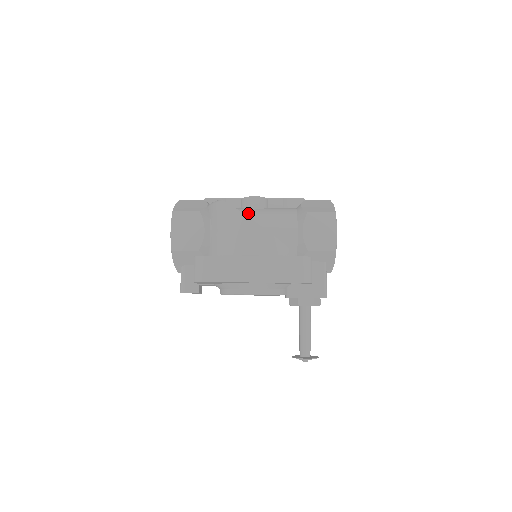
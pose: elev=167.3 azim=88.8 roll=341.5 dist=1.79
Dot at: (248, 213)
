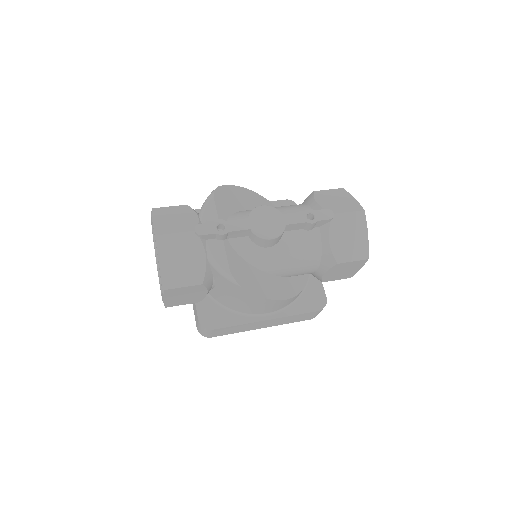
Dot at: (261, 260)
